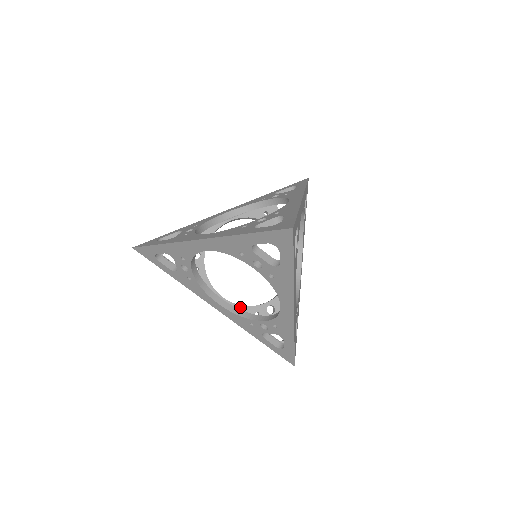
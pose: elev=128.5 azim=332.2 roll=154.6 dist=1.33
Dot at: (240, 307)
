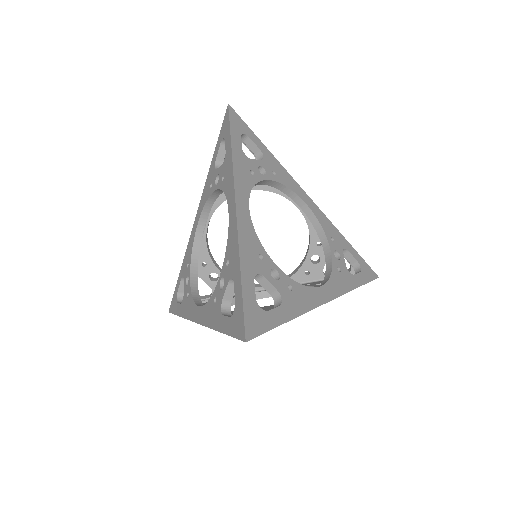
Dot at: occluded
